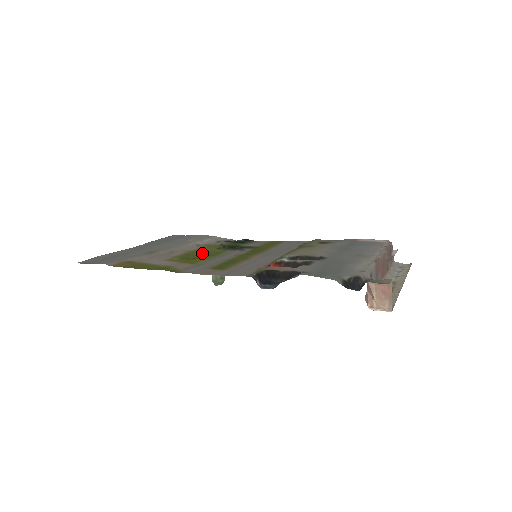
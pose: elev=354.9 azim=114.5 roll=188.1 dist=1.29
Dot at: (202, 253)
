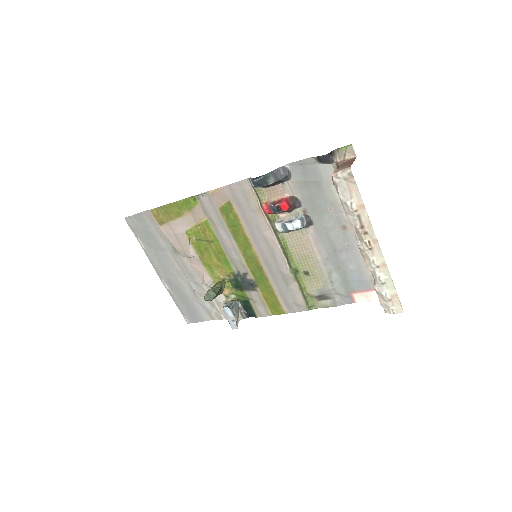
Dot at: (213, 258)
